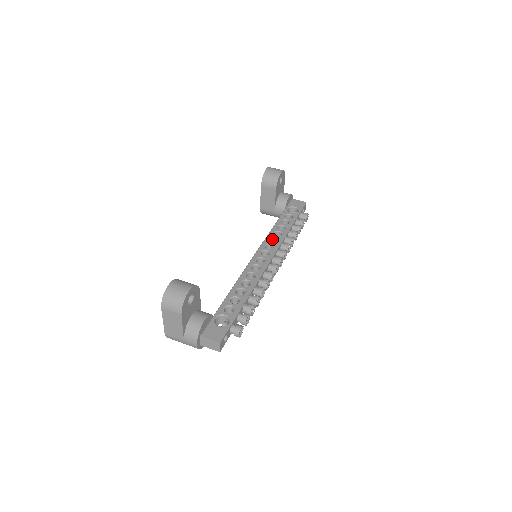
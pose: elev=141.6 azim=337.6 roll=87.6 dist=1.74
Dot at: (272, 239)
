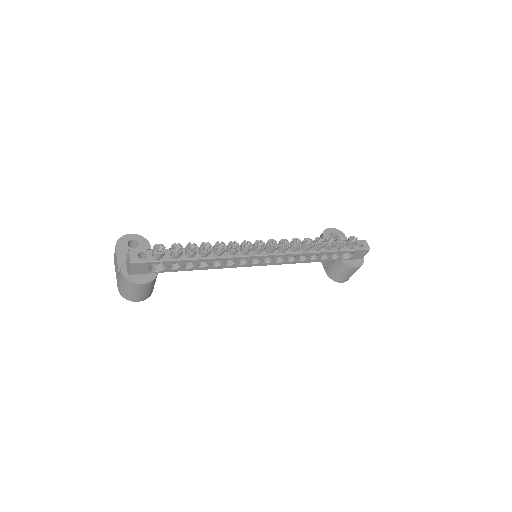
Dot at: occluded
